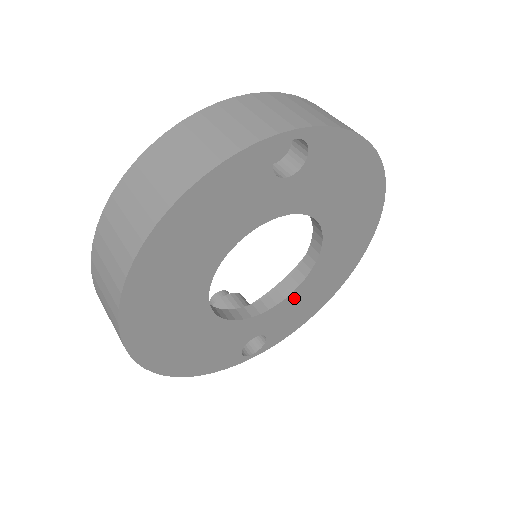
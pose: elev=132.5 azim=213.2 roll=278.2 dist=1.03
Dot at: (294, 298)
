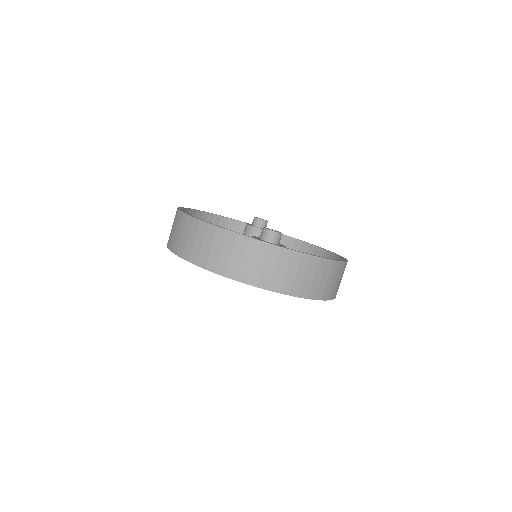
Dot at: occluded
